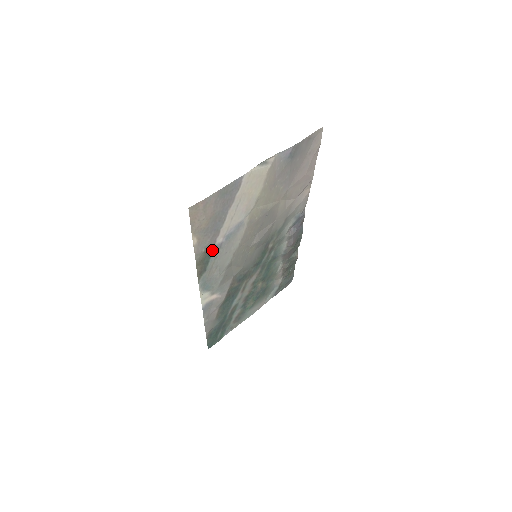
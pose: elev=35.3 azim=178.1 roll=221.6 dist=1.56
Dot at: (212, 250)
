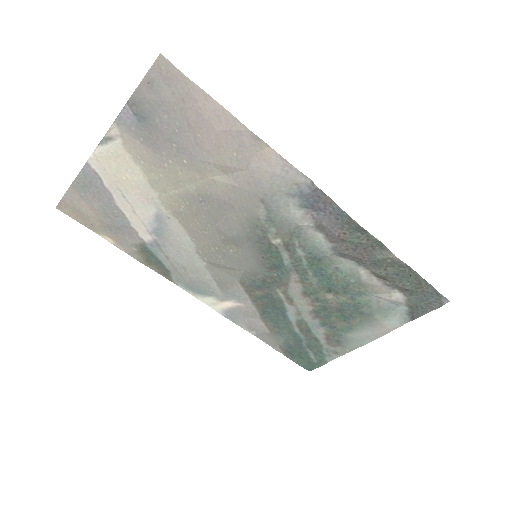
Dot at: (150, 249)
